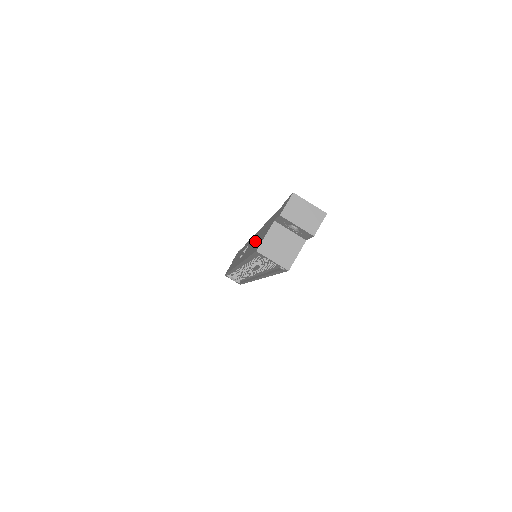
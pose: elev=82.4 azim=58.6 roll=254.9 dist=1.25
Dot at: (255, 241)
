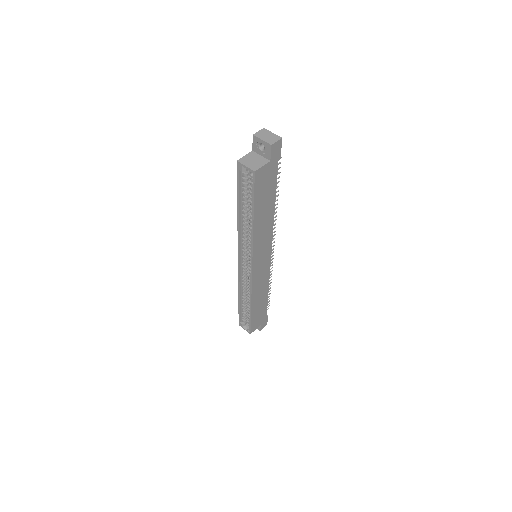
Dot at: occluded
